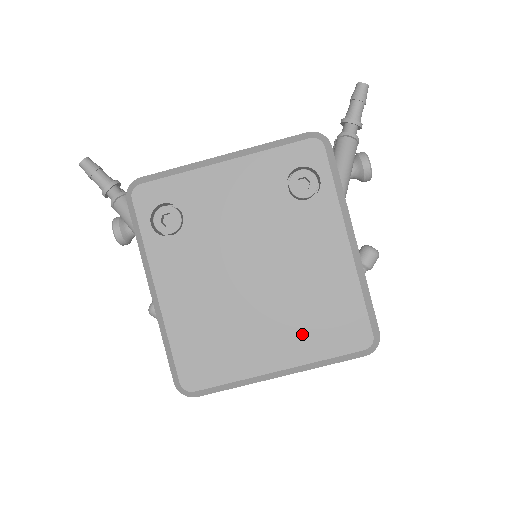
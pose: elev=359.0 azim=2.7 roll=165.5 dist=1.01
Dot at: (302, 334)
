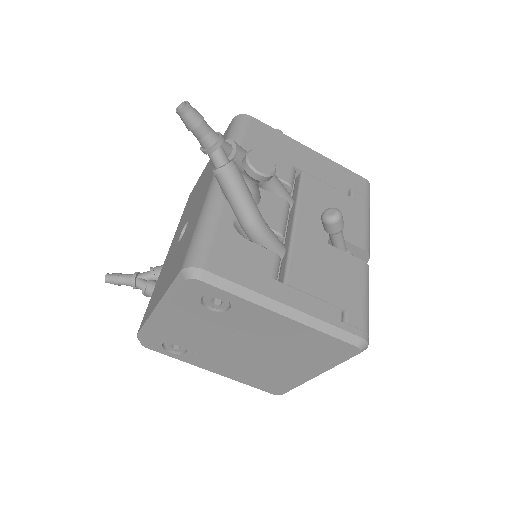
Dot at: (310, 361)
